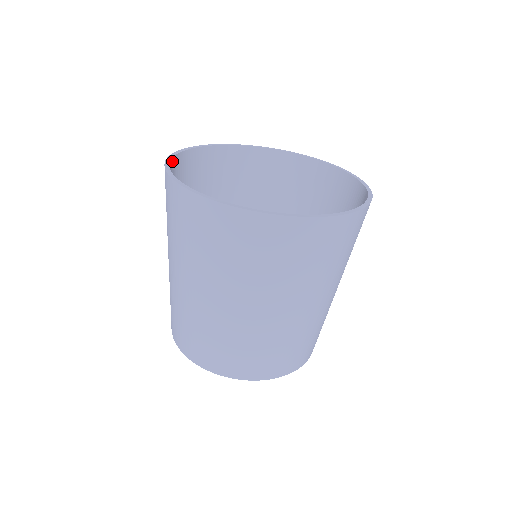
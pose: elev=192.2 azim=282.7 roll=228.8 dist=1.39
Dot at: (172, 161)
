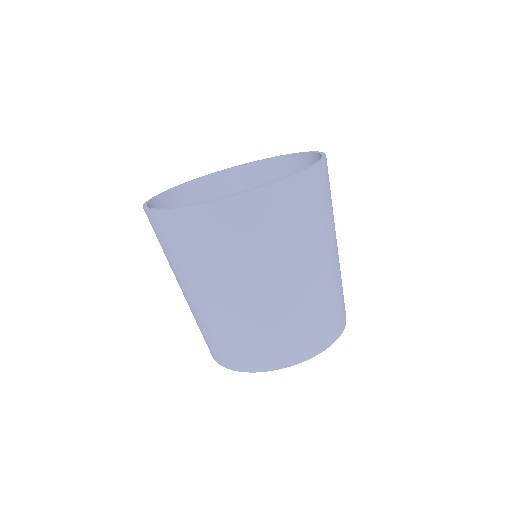
Dot at: (188, 185)
